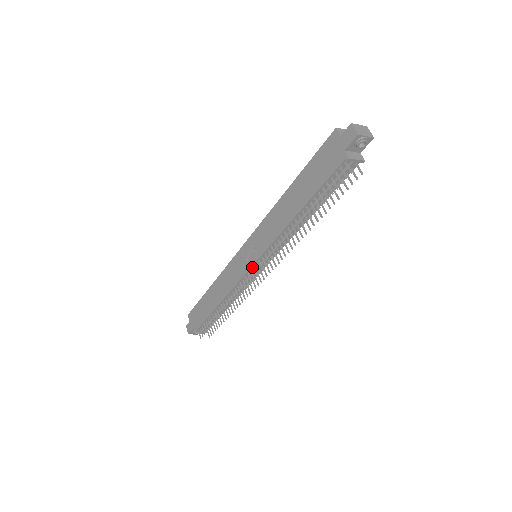
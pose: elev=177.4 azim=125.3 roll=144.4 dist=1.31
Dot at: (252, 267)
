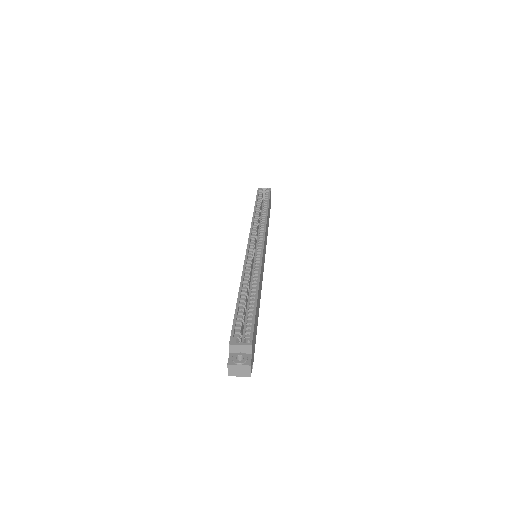
Dot at: occluded
